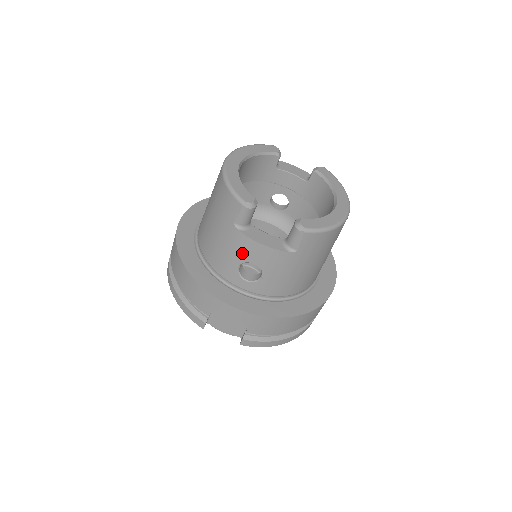
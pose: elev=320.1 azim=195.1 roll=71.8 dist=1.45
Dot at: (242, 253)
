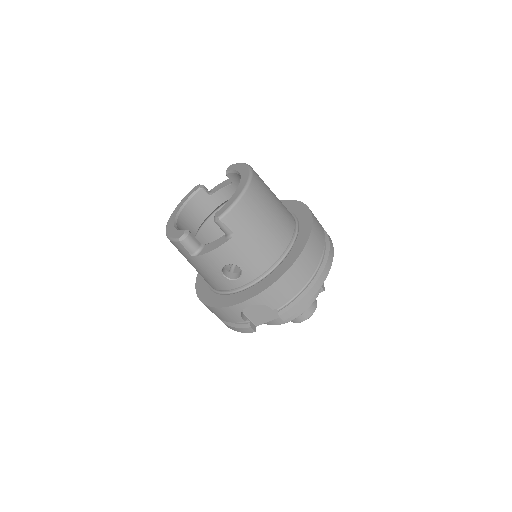
Dot at: (213, 266)
